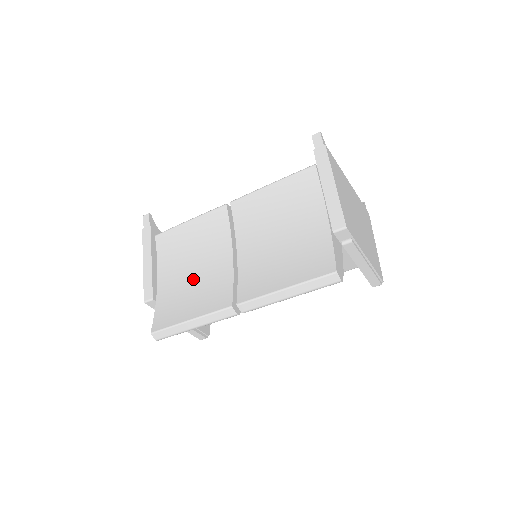
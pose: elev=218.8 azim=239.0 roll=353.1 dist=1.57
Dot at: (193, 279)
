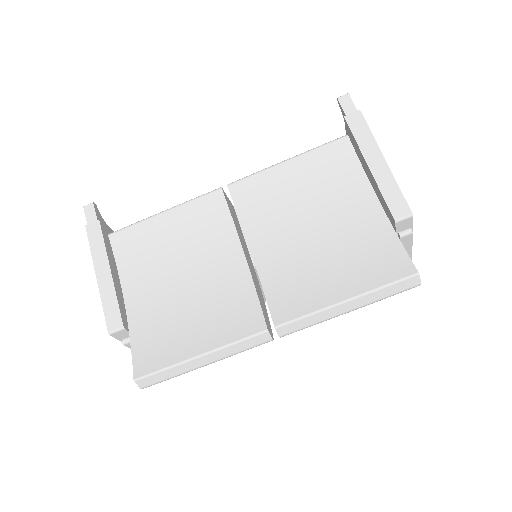
Dot at: (188, 294)
